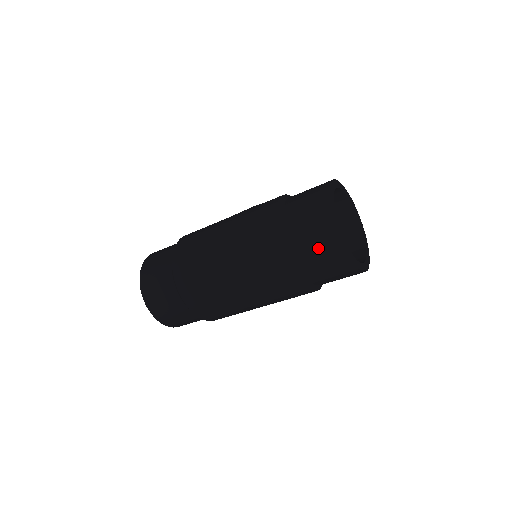
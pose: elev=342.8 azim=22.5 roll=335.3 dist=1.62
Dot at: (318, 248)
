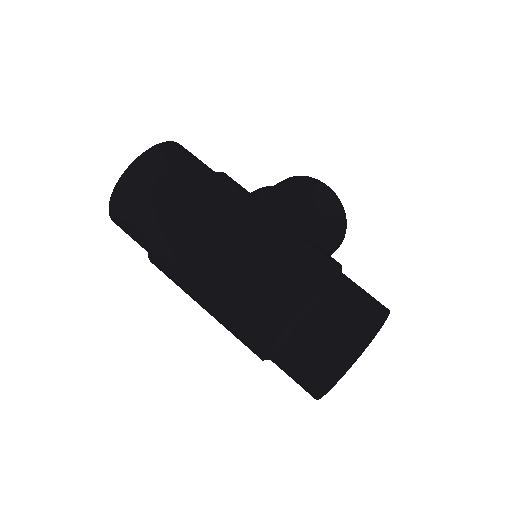
Dot at: (303, 372)
